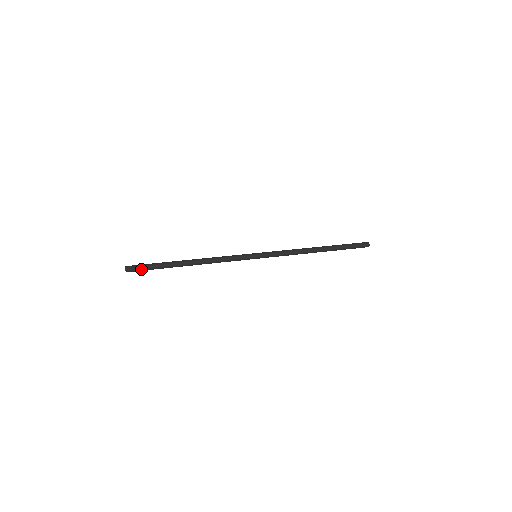
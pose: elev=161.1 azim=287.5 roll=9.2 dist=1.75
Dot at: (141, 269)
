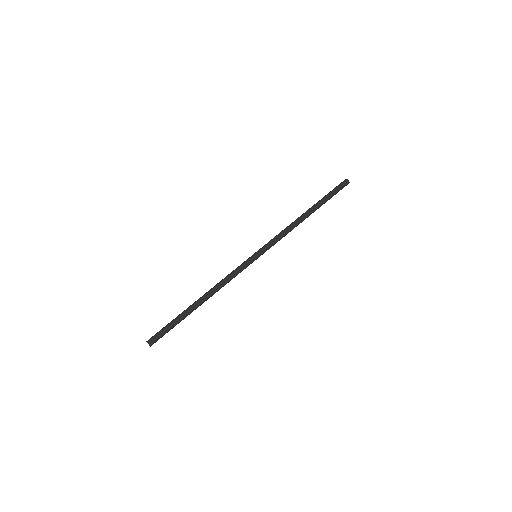
Dot at: (163, 335)
